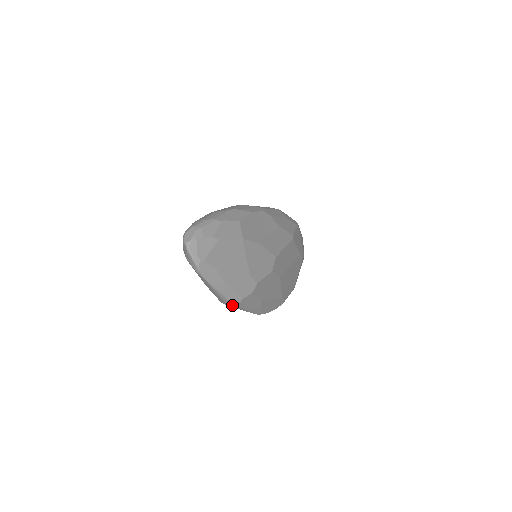
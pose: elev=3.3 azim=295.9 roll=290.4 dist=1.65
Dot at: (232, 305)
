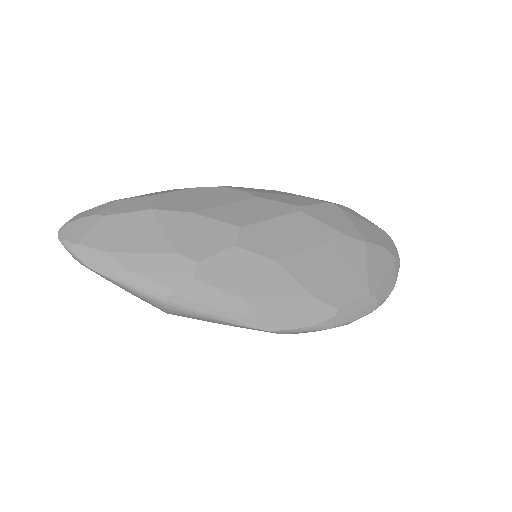
Dot at: (166, 305)
